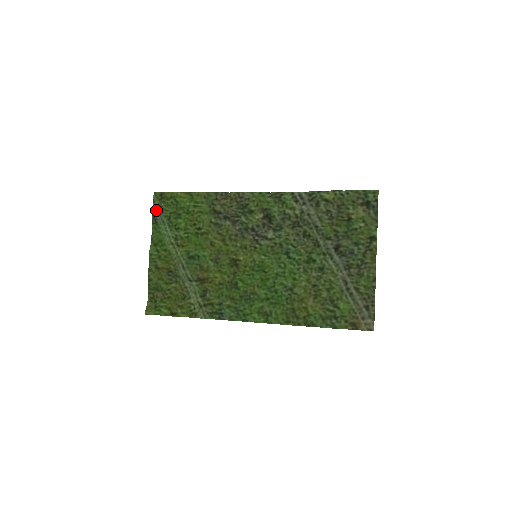
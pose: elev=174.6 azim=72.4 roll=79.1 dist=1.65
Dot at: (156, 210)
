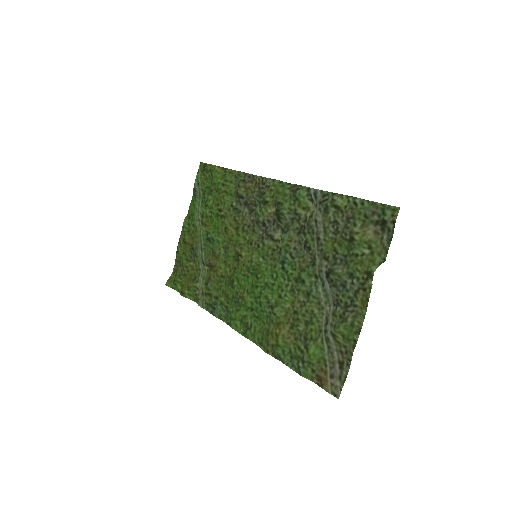
Dot at: (197, 181)
